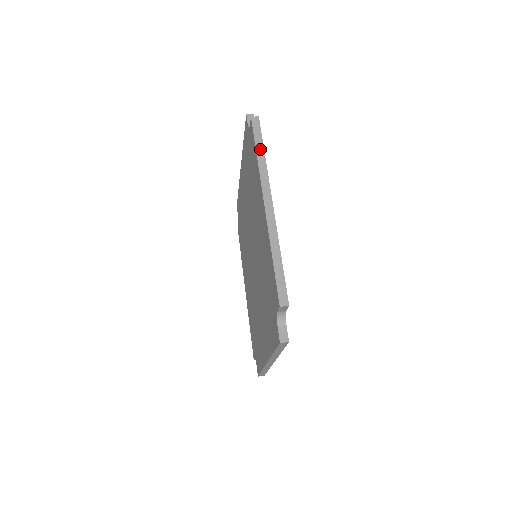
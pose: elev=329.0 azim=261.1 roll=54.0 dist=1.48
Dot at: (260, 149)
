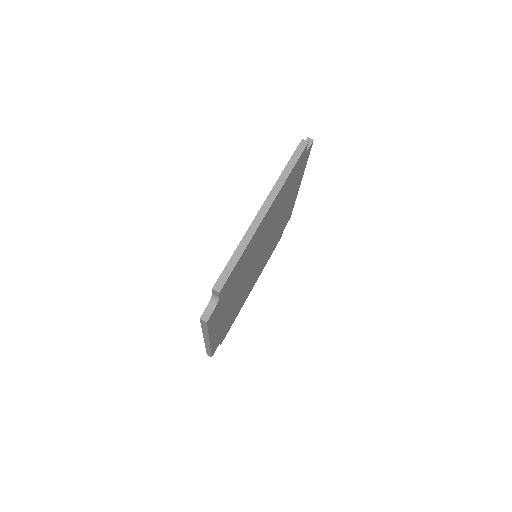
Dot at: (290, 167)
